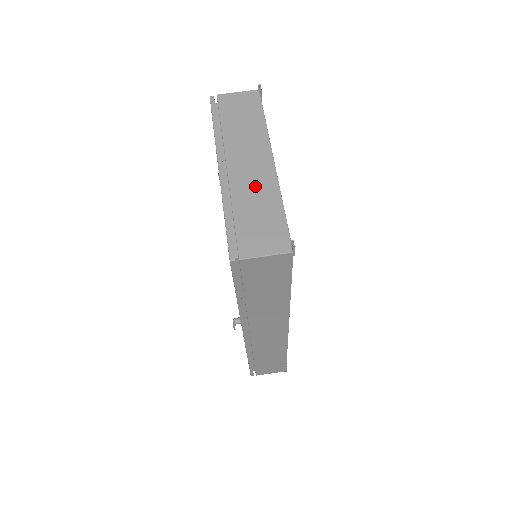
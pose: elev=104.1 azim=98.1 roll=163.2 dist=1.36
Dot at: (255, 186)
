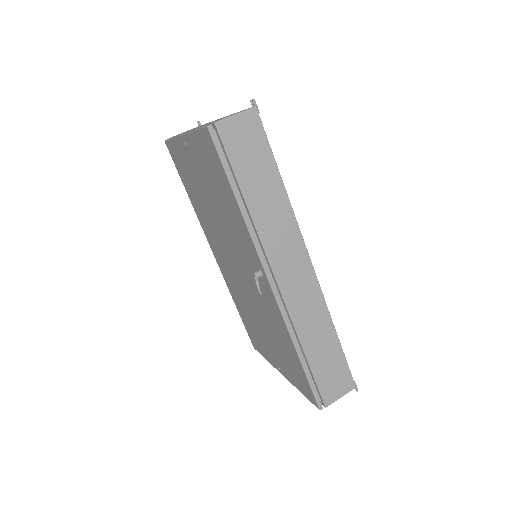
Dot at: occluded
